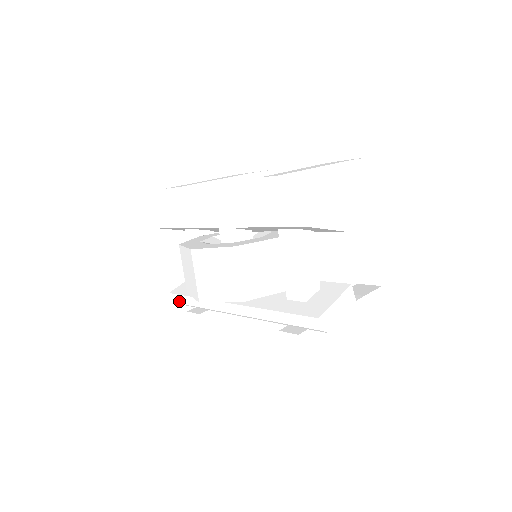
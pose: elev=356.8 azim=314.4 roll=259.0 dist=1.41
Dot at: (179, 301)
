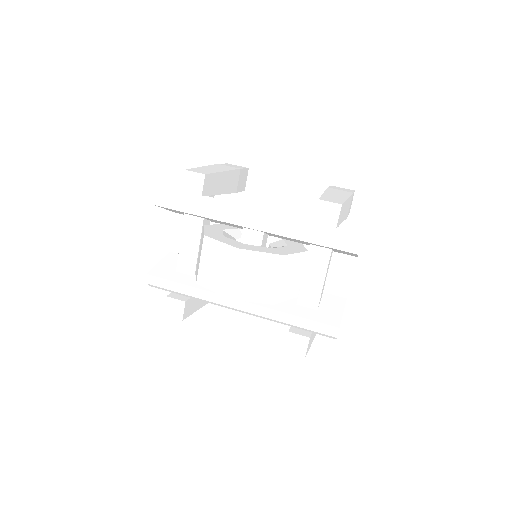
Dot at: (158, 284)
